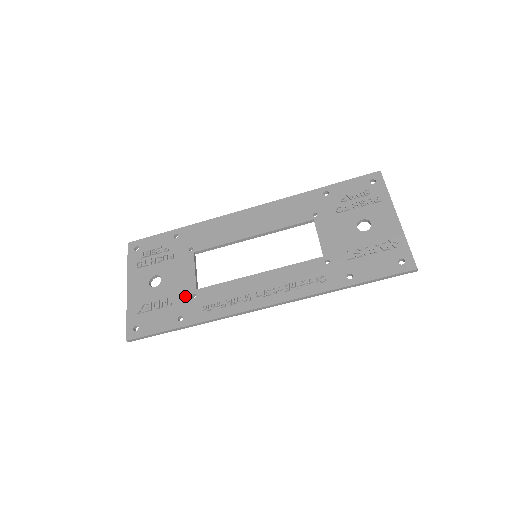
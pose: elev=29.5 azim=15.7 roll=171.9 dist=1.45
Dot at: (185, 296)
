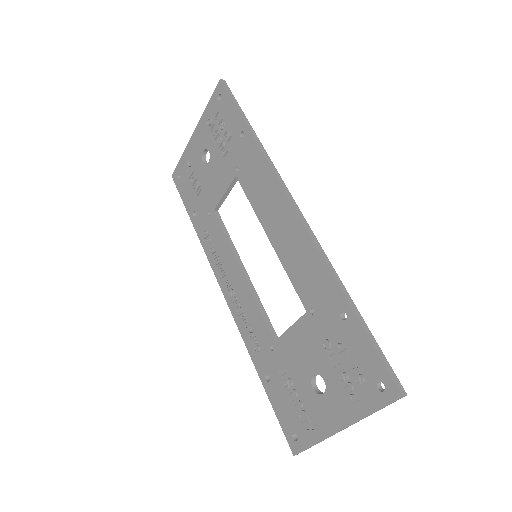
Dot at: (206, 203)
